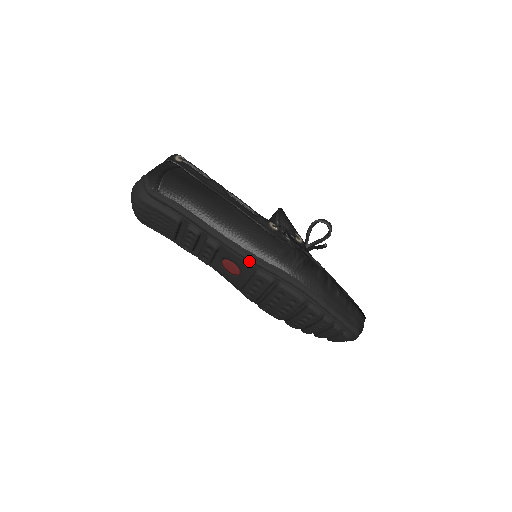
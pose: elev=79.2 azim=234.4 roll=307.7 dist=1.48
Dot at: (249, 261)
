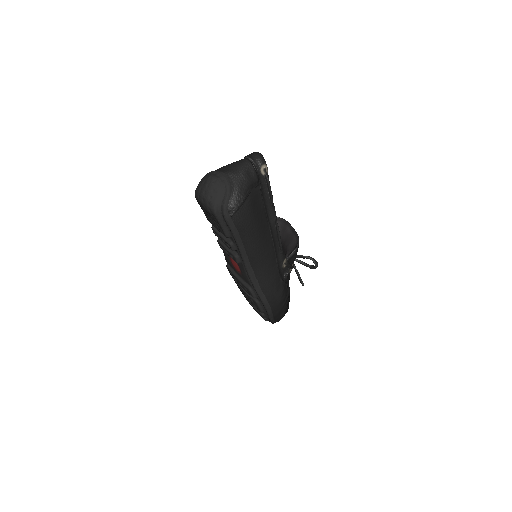
Dot at: (252, 283)
